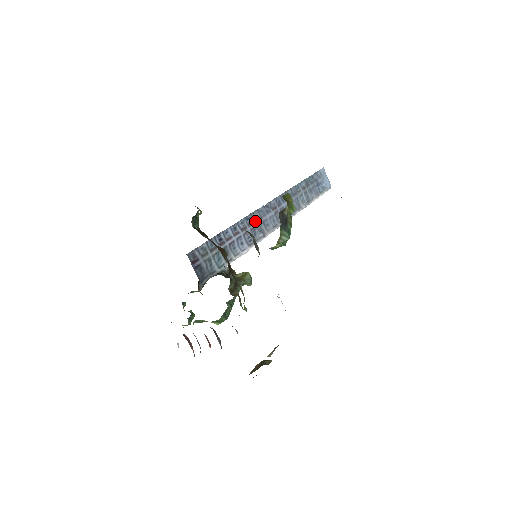
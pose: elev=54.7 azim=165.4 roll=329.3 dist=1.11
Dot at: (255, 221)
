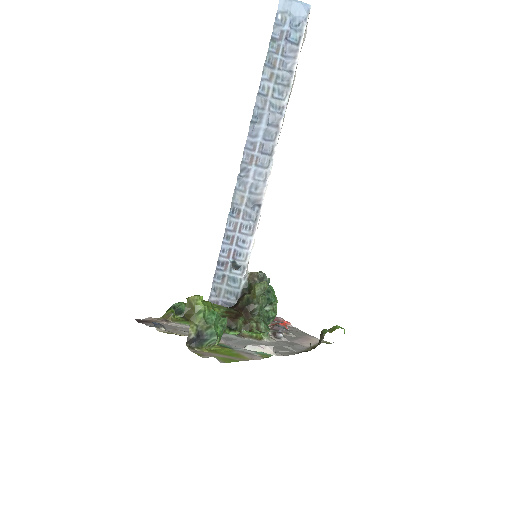
Dot at: (241, 204)
